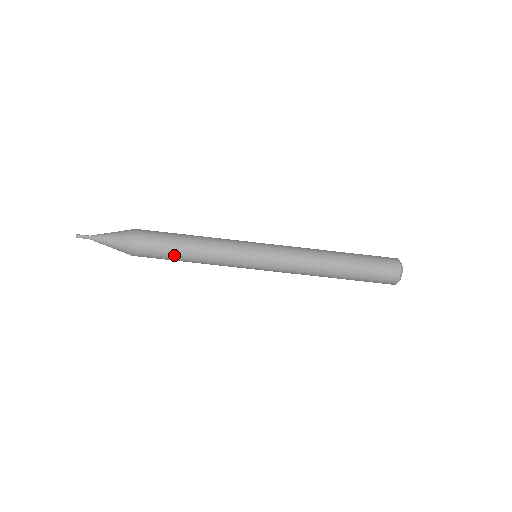
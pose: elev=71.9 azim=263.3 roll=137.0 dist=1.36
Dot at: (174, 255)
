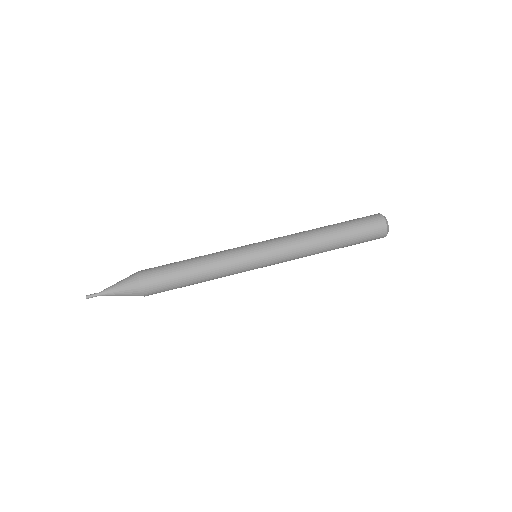
Dot at: (183, 281)
